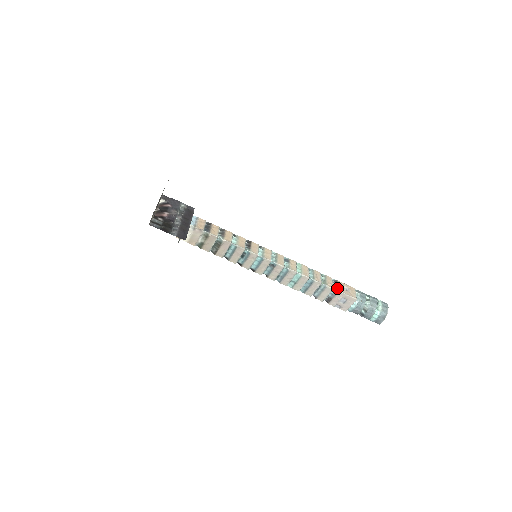
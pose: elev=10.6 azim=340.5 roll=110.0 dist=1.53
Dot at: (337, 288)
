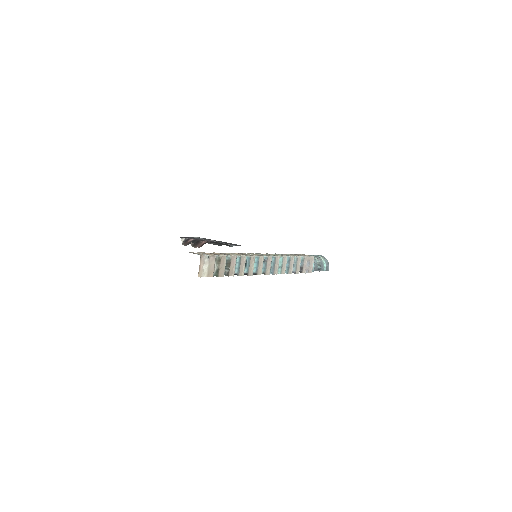
Dot at: (301, 256)
